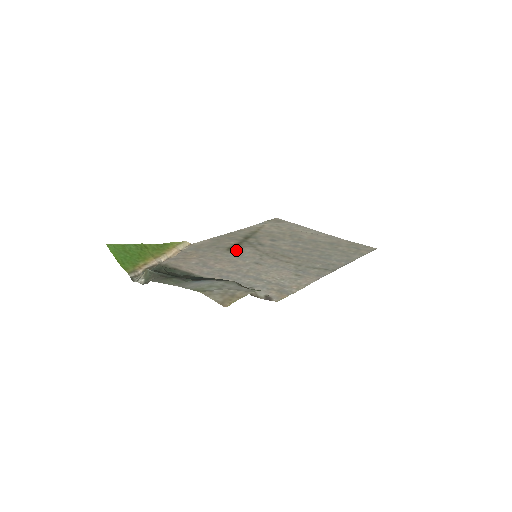
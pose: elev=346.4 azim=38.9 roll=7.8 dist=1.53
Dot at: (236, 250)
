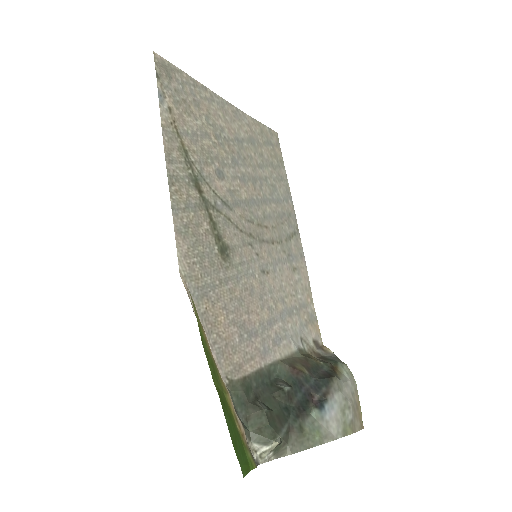
Dot at: (230, 252)
